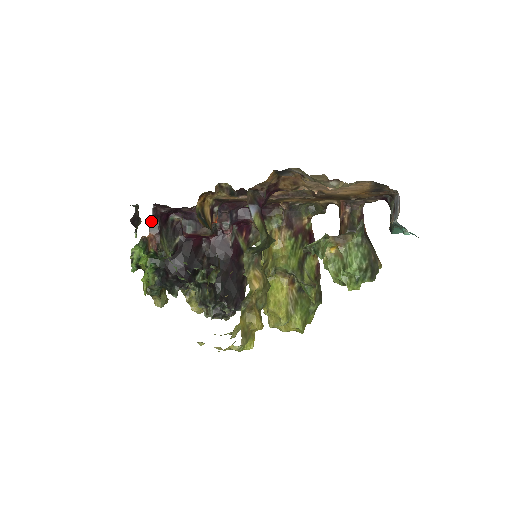
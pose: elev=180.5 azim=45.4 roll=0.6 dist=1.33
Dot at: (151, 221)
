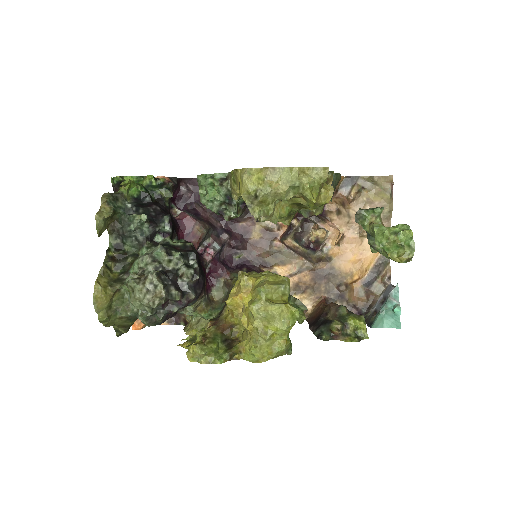
Dot at: (172, 178)
